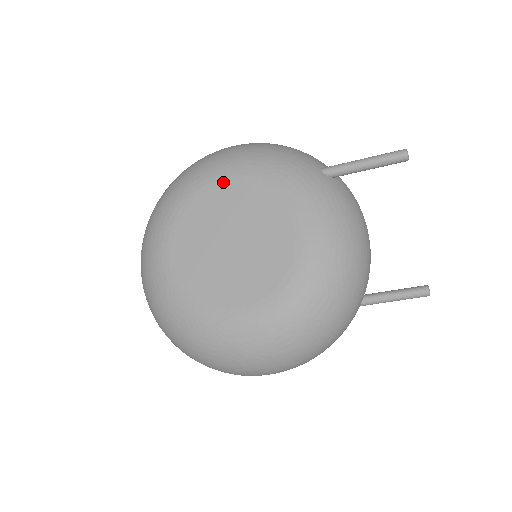
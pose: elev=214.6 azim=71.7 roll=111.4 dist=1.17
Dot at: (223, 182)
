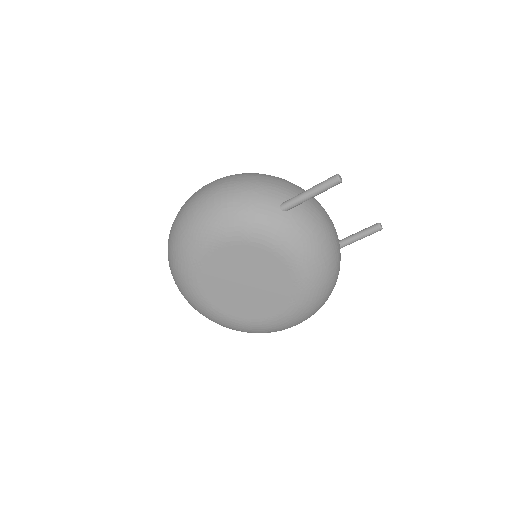
Dot at: (217, 250)
